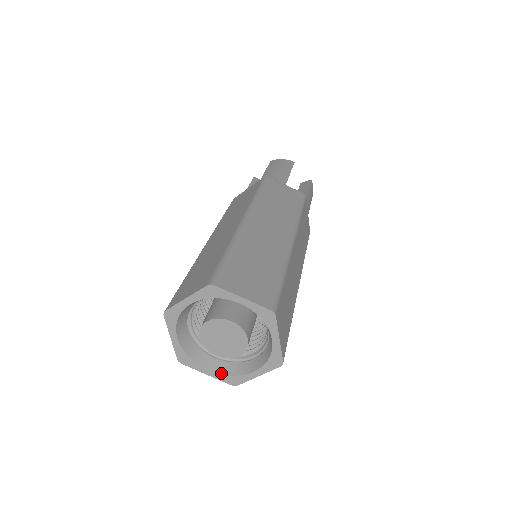
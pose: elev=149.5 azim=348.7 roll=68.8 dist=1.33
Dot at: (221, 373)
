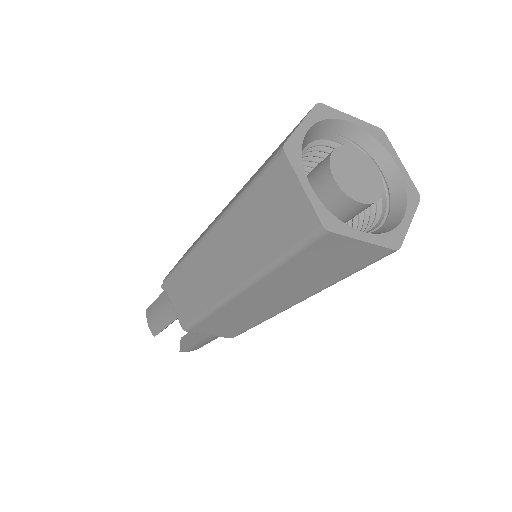
Dot at: (376, 233)
